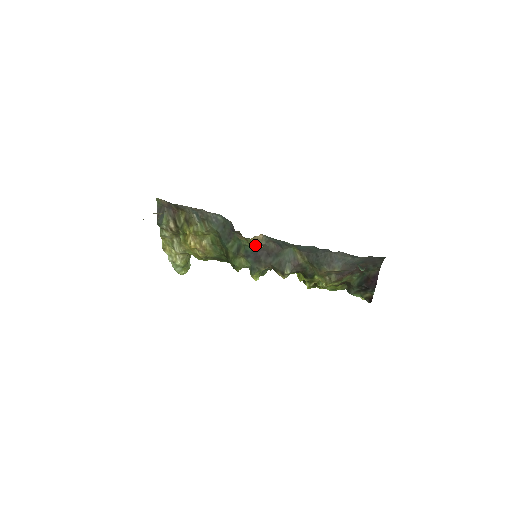
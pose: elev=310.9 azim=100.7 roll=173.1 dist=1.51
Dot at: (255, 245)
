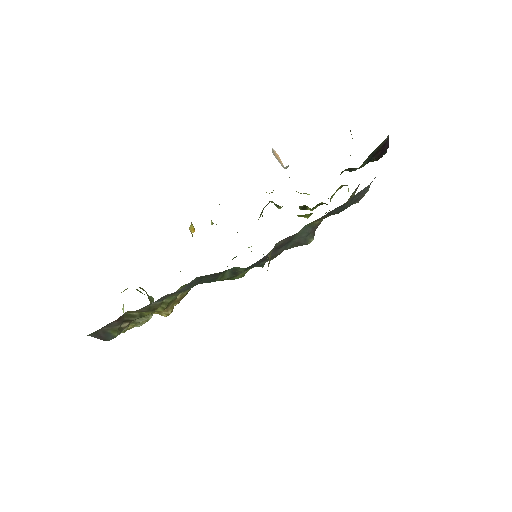
Dot at: (268, 266)
